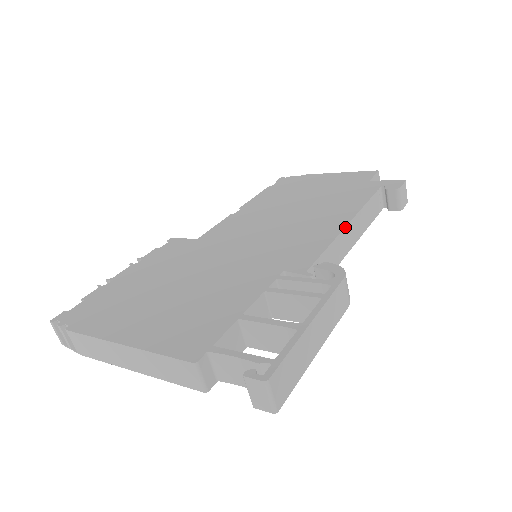
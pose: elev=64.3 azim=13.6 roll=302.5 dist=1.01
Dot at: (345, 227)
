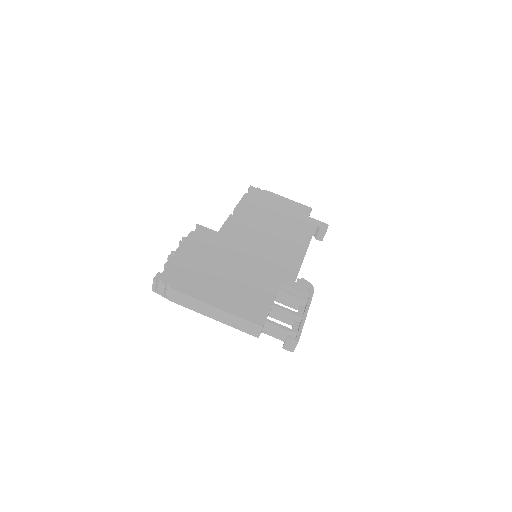
Dot at: (305, 254)
